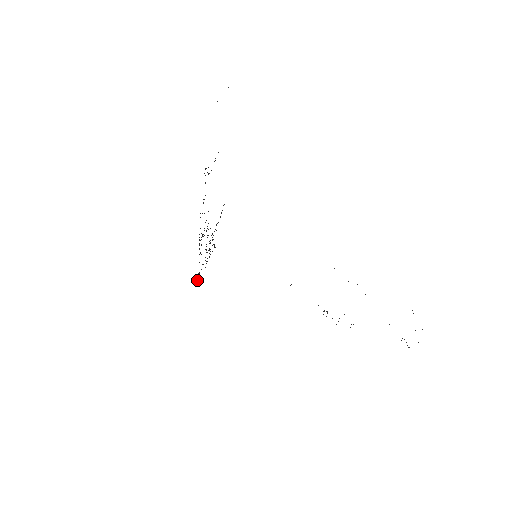
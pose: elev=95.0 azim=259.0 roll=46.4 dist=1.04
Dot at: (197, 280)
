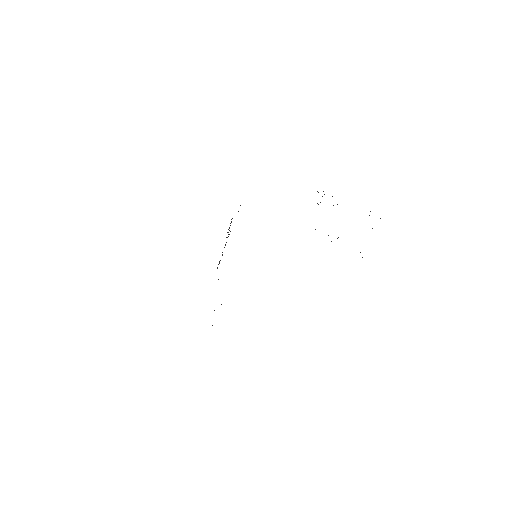
Dot at: occluded
